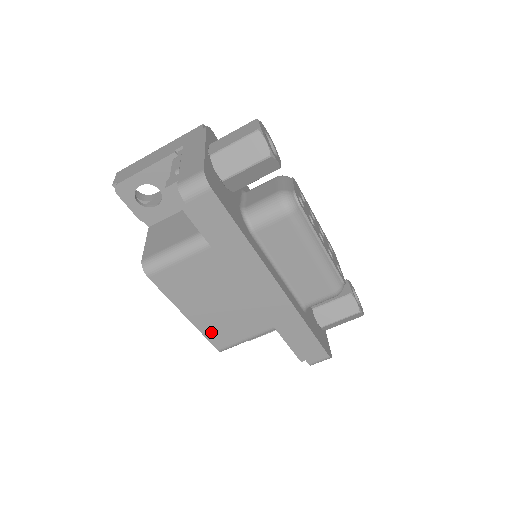
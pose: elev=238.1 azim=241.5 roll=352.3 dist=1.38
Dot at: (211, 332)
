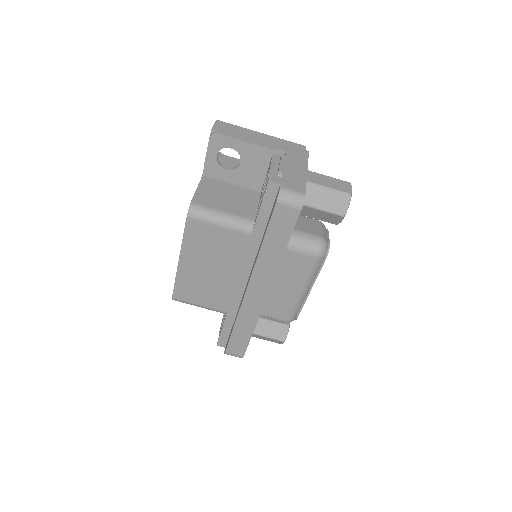
Dot at: (183, 283)
